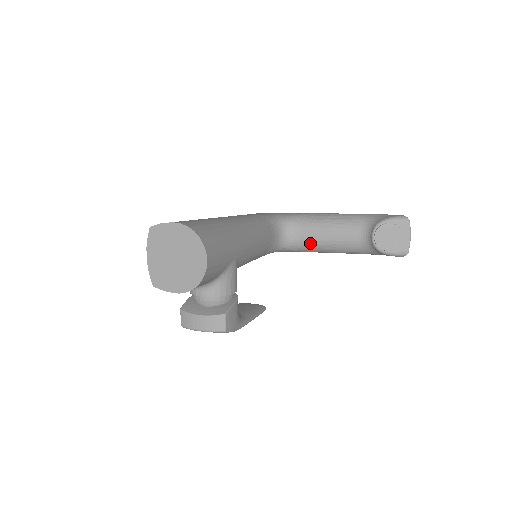
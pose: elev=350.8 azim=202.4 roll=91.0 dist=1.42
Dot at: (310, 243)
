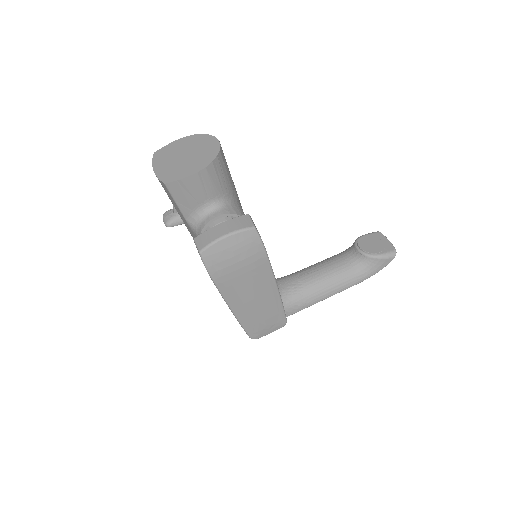
Dot at: (303, 286)
